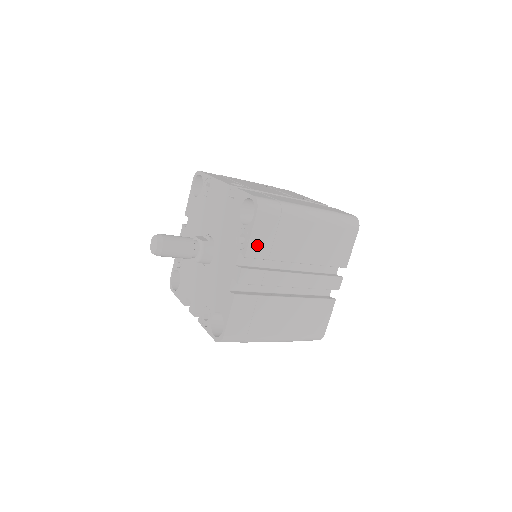
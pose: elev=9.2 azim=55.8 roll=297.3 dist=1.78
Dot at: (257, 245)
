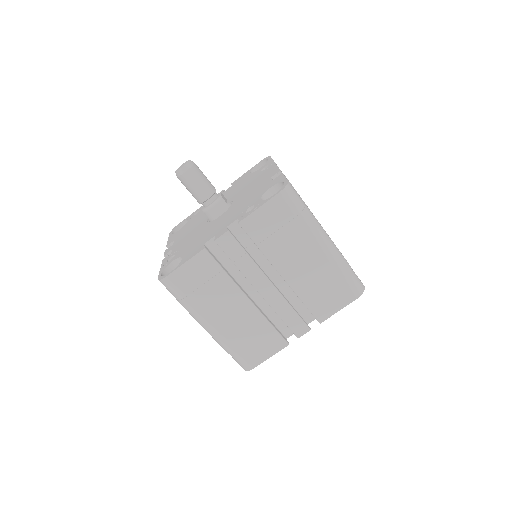
Dot at: (257, 222)
